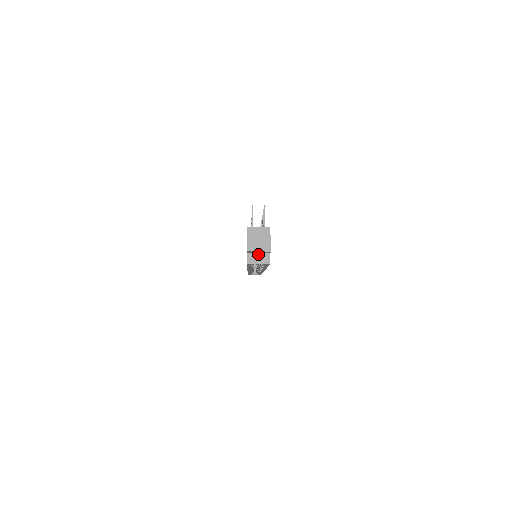
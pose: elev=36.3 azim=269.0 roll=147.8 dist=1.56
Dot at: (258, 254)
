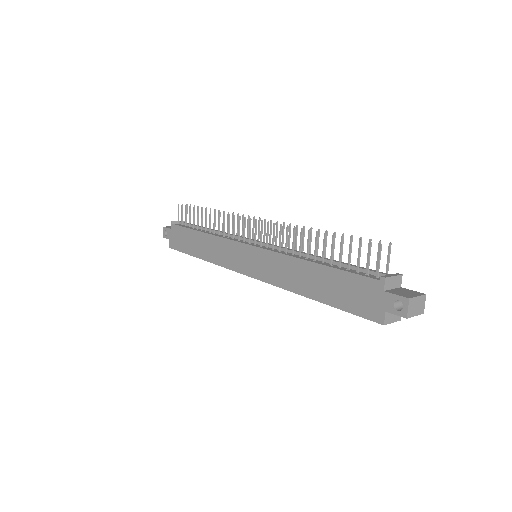
Dot at: occluded
